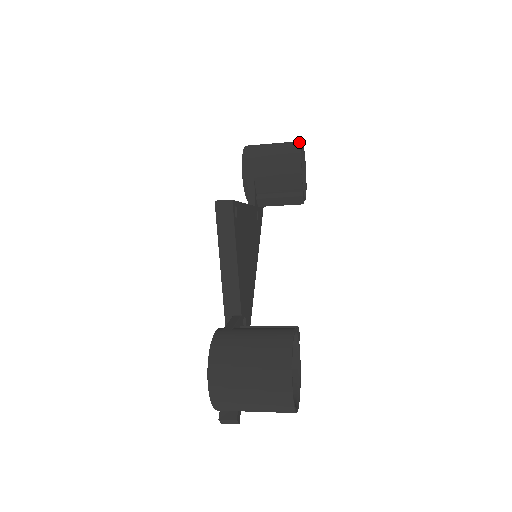
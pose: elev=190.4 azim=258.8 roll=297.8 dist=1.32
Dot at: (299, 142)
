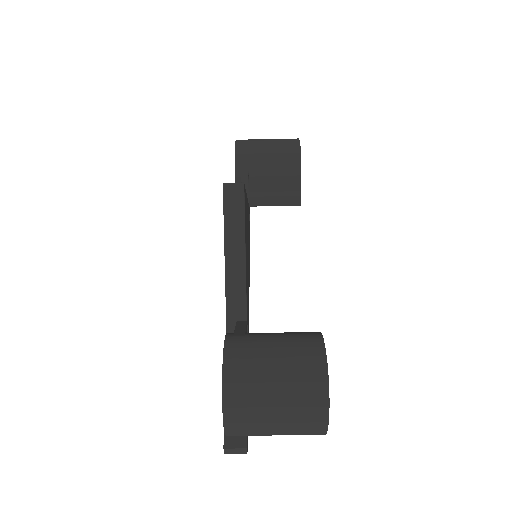
Dot at: (296, 139)
